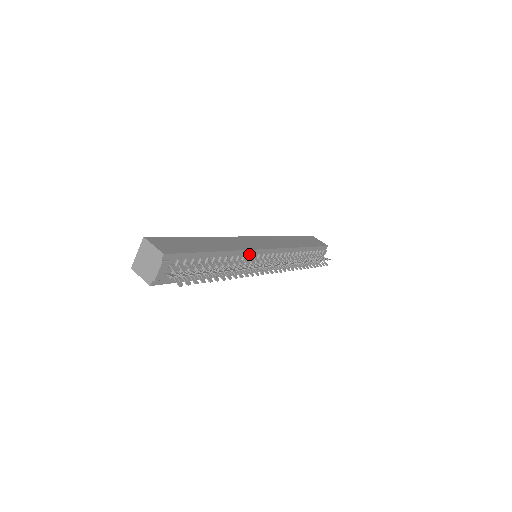
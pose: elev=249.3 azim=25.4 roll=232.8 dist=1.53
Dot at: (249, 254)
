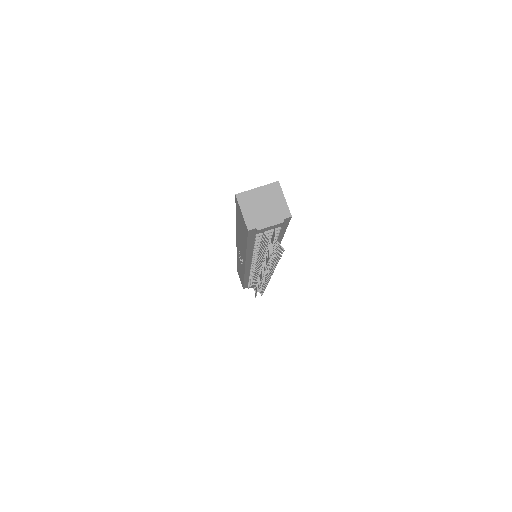
Dot at: occluded
